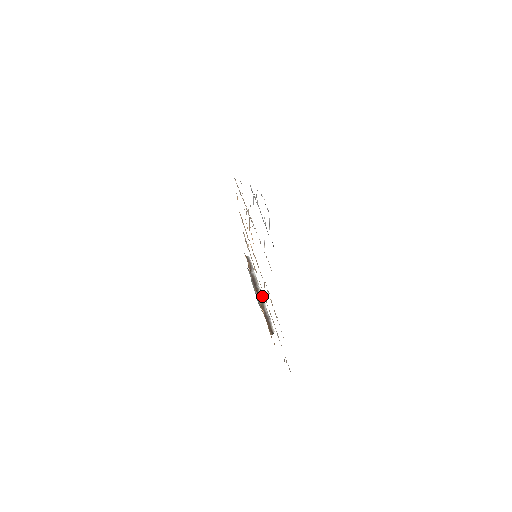
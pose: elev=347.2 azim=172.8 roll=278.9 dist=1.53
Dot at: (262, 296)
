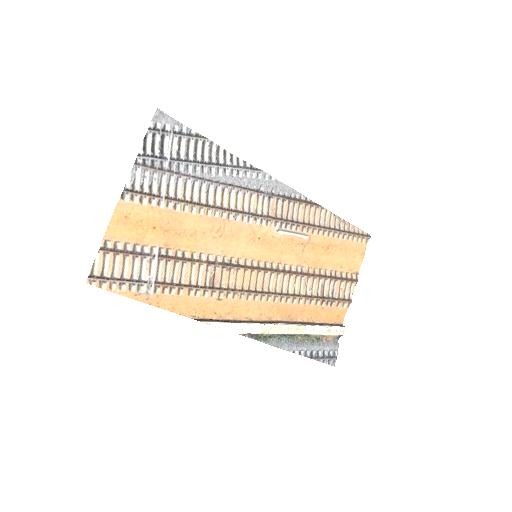
Dot at: (270, 327)
